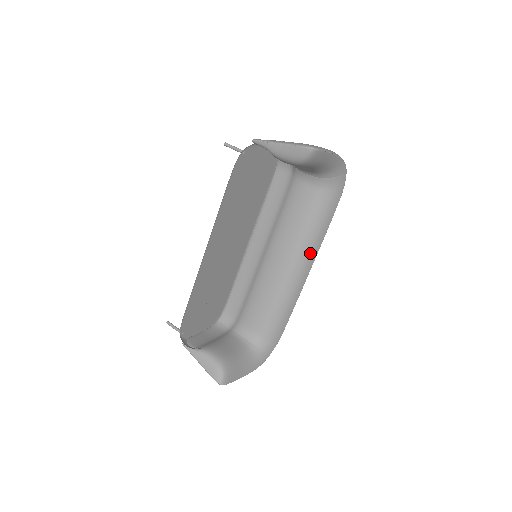
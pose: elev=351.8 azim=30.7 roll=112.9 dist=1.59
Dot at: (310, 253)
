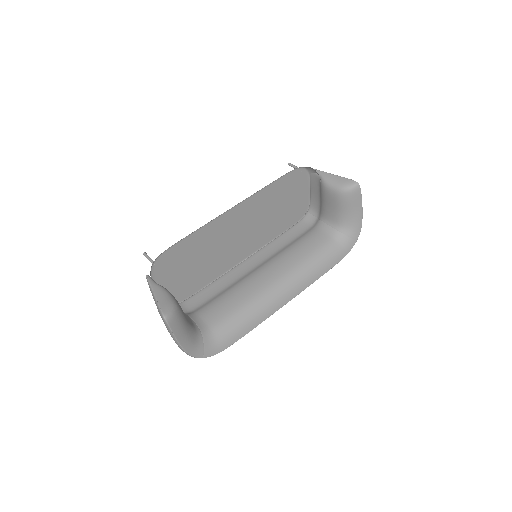
Dot at: (299, 284)
